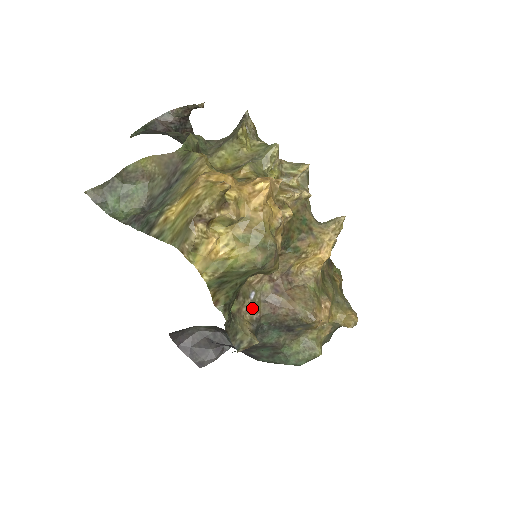
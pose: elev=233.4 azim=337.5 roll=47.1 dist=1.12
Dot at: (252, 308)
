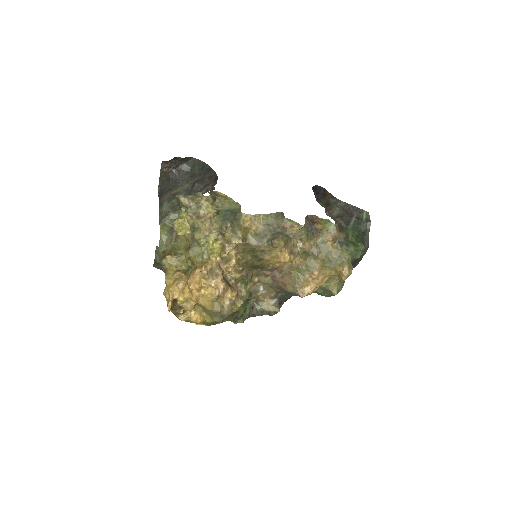
Dot at: (266, 293)
